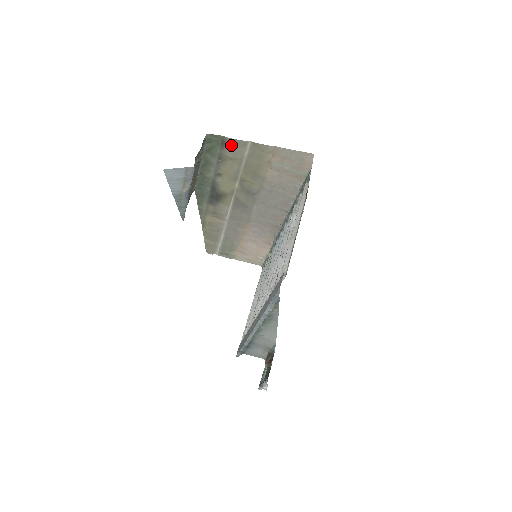
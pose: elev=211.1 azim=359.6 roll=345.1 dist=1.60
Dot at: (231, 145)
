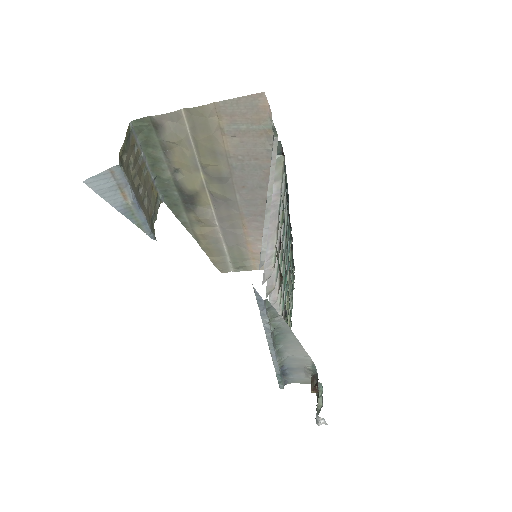
Dot at: (165, 124)
